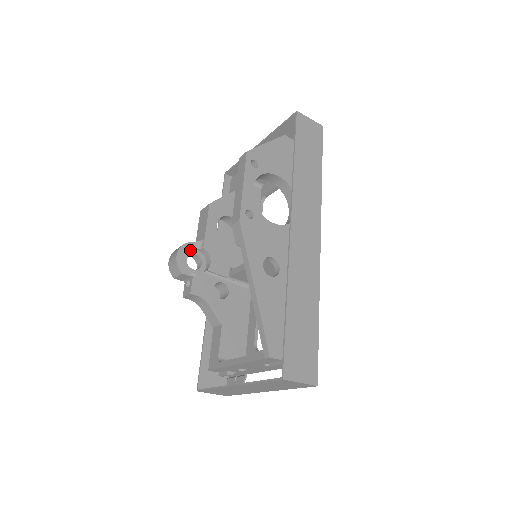
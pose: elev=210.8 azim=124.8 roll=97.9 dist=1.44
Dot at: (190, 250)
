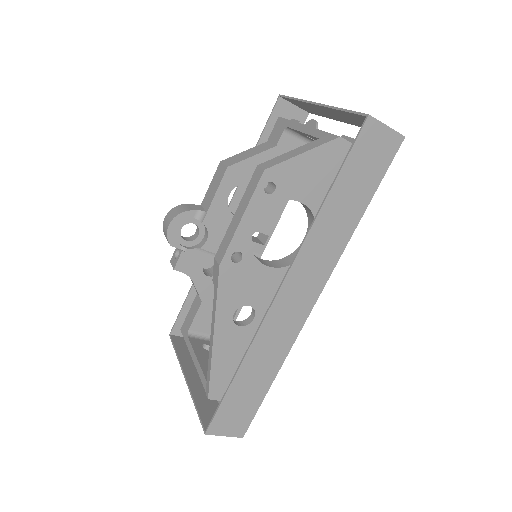
Dot at: (188, 219)
